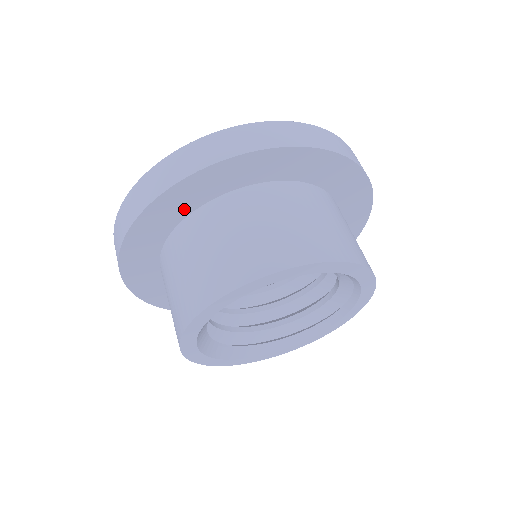
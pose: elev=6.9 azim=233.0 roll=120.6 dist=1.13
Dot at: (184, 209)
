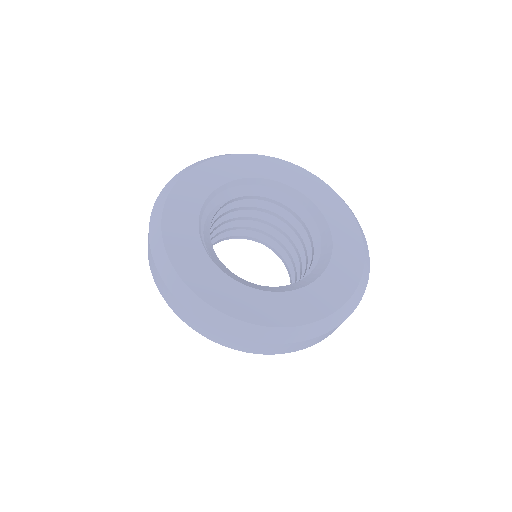
Dot at: occluded
